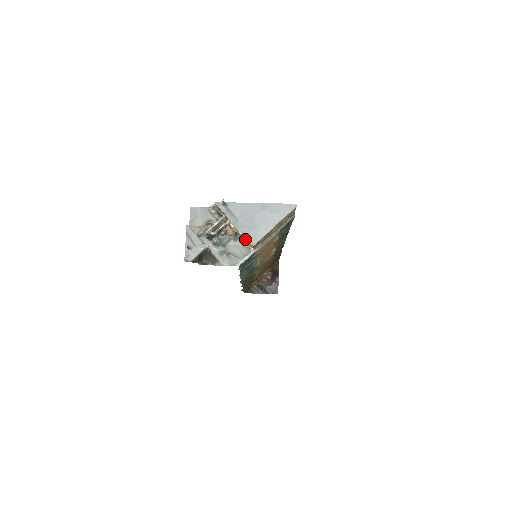
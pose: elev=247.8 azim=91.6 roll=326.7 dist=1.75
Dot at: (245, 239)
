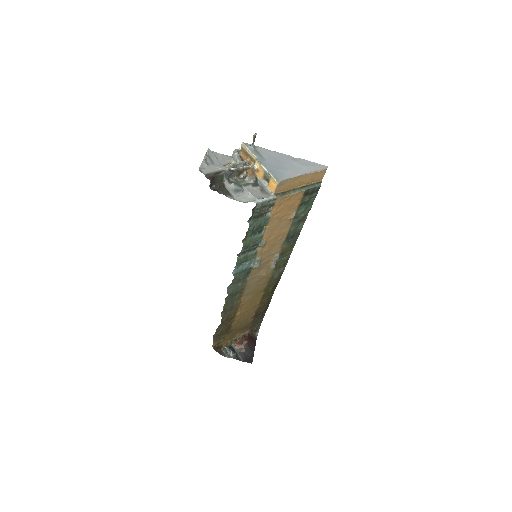
Dot at: (266, 185)
